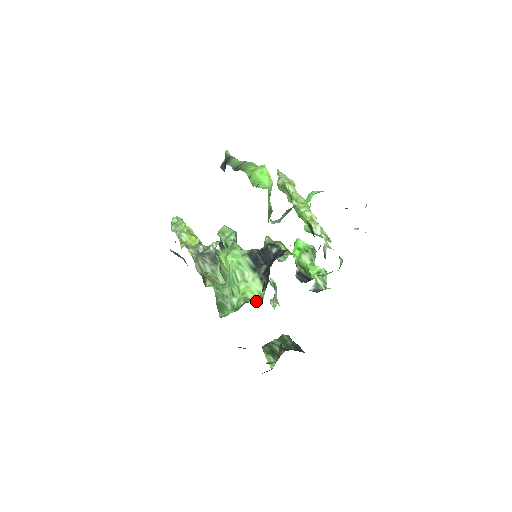
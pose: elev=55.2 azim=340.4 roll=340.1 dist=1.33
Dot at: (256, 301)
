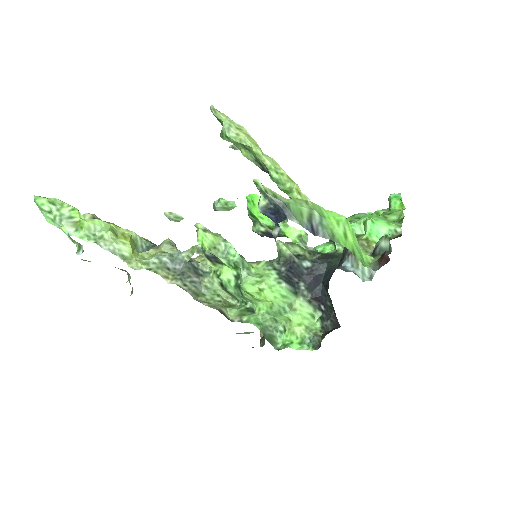
Dot at: (313, 325)
